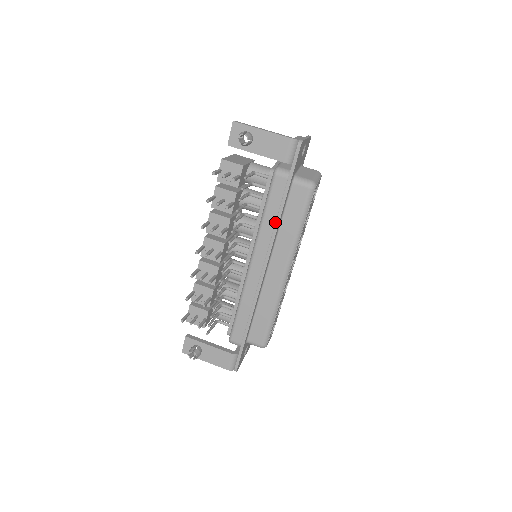
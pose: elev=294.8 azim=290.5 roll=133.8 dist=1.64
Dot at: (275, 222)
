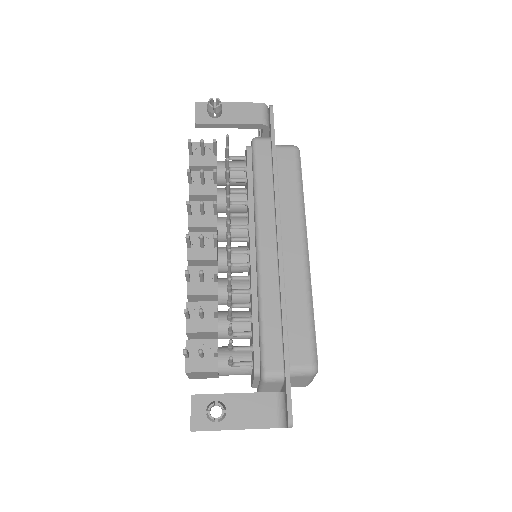
Dot at: (272, 187)
